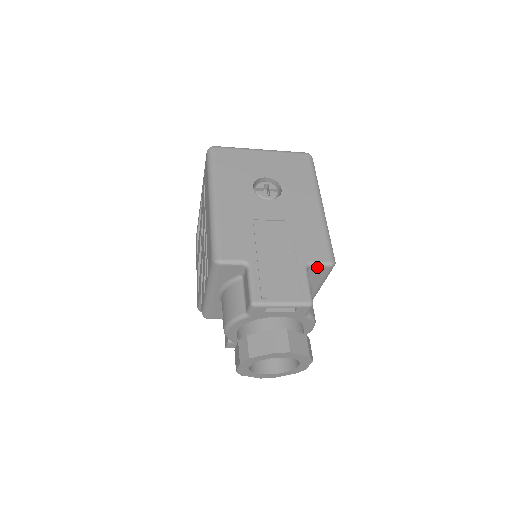
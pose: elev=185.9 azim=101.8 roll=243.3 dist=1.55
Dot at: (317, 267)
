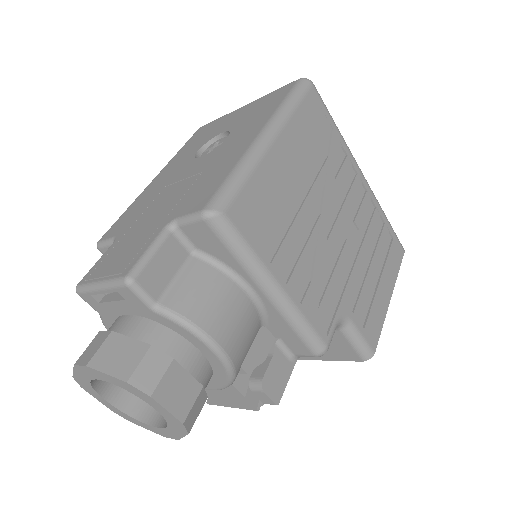
Dot at: (189, 225)
